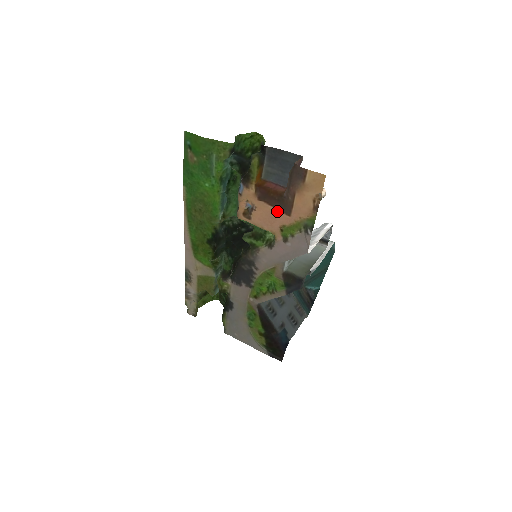
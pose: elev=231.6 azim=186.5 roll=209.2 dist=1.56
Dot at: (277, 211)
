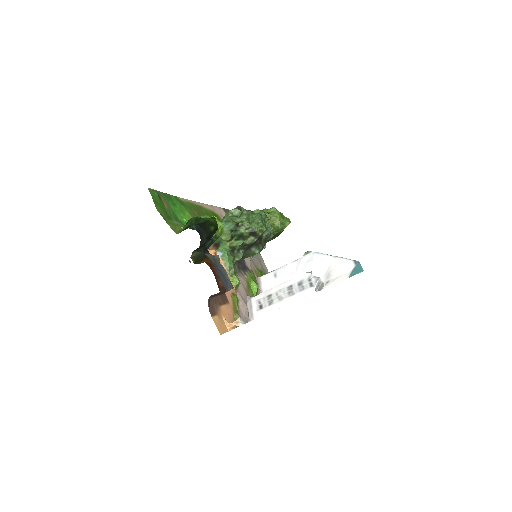
Dot at: occluded
